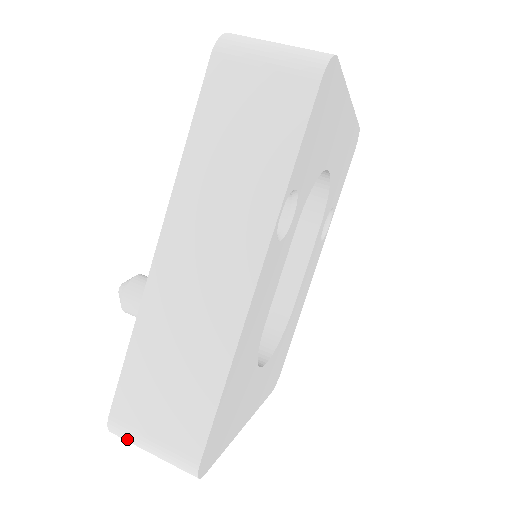
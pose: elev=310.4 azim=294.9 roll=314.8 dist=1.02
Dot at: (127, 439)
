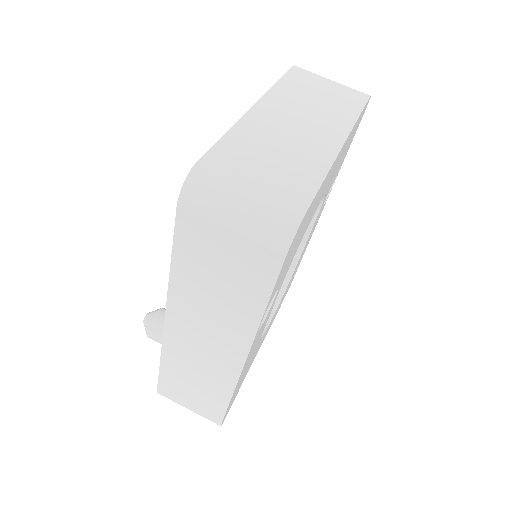
Dot at: occluded
